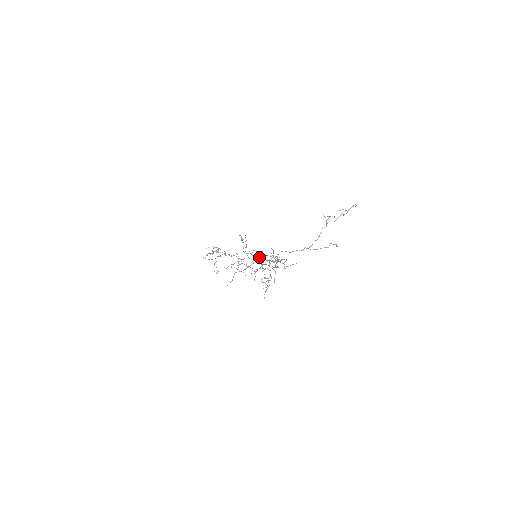
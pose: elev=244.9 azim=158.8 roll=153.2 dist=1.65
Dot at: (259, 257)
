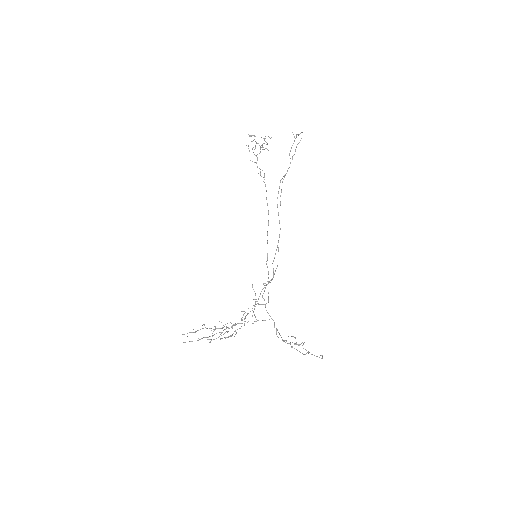
Dot at: occluded
